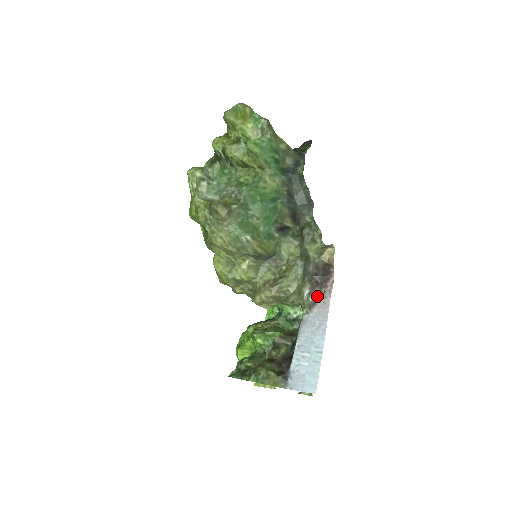
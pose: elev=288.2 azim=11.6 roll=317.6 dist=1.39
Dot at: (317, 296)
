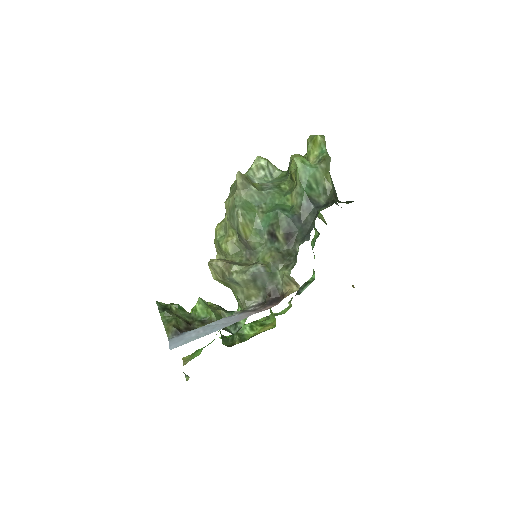
Dot at: (254, 309)
